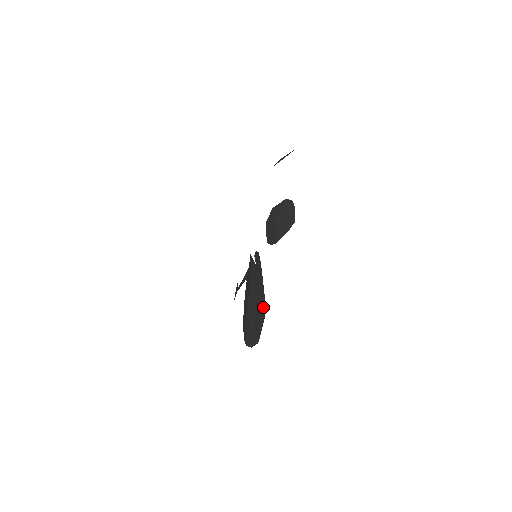
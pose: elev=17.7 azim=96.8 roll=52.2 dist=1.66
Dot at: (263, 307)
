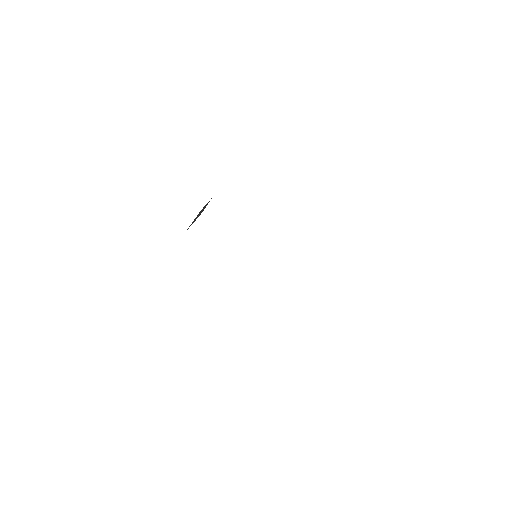
Dot at: occluded
